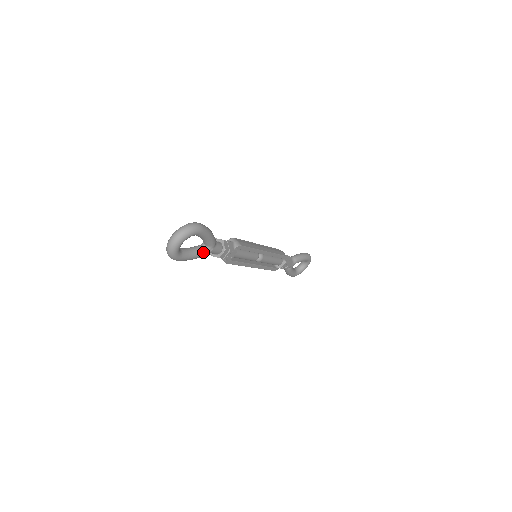
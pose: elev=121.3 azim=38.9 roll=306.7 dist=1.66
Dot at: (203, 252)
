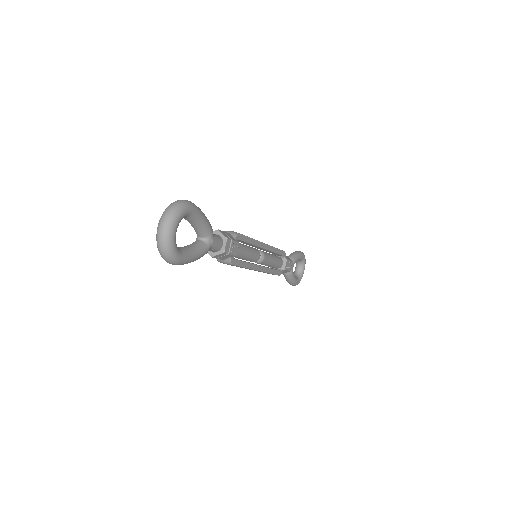
Dot at: (203, 247)
